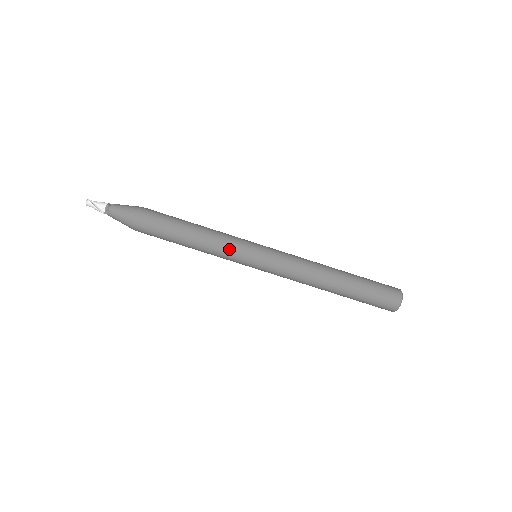
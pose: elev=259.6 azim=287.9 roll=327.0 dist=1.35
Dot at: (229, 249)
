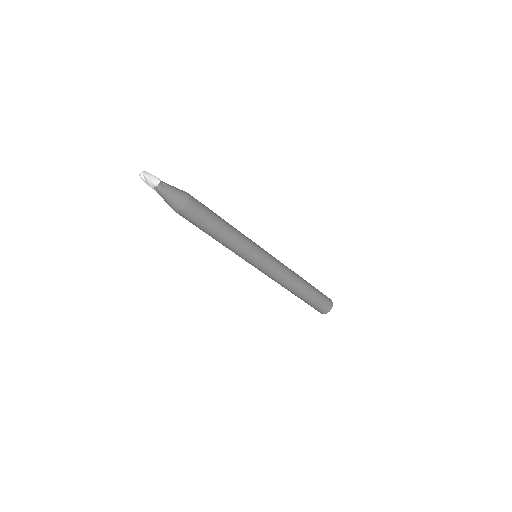
Dot at: (239, 253)
